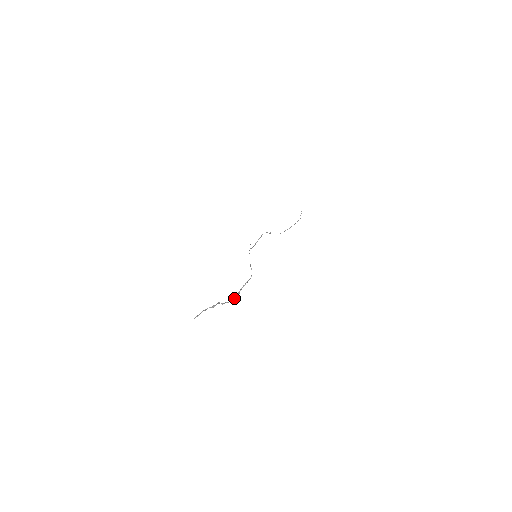
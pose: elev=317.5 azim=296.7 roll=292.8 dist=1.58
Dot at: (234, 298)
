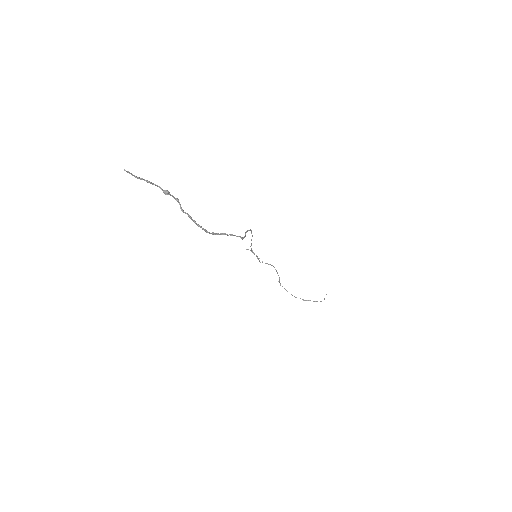
Dot at: occluded
